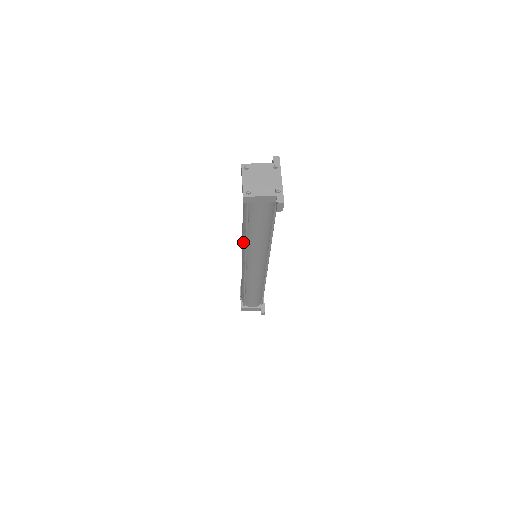
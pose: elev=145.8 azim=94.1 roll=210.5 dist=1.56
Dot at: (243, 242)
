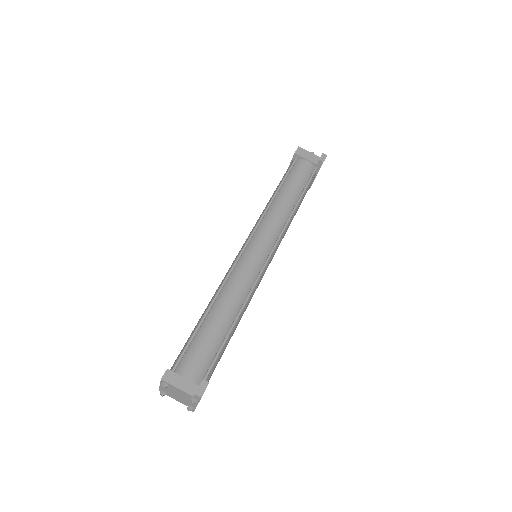
Dot at: occluded
